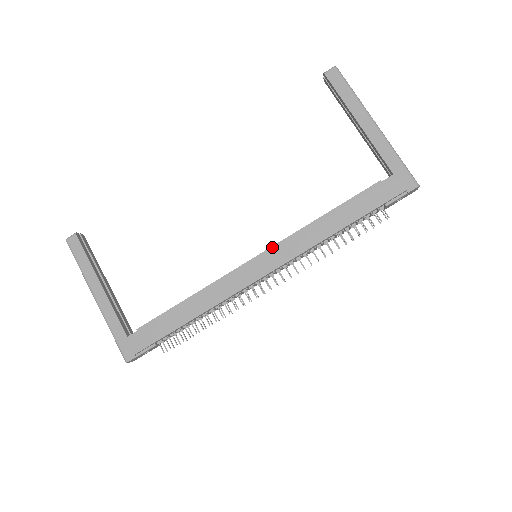
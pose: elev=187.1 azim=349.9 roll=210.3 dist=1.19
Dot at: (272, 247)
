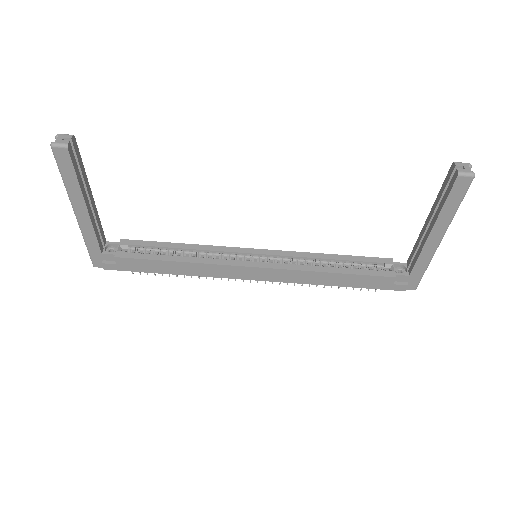
Dot at: (274, 269)
